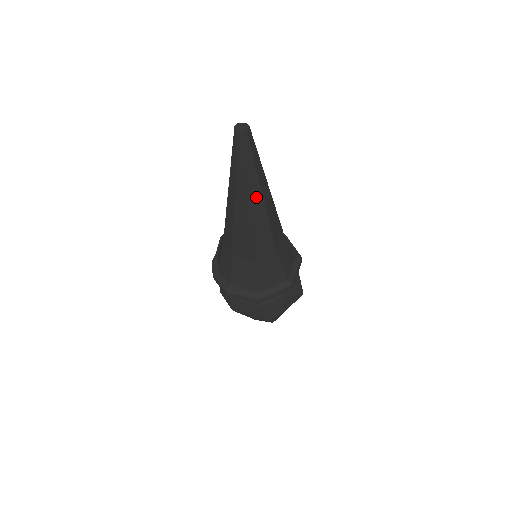
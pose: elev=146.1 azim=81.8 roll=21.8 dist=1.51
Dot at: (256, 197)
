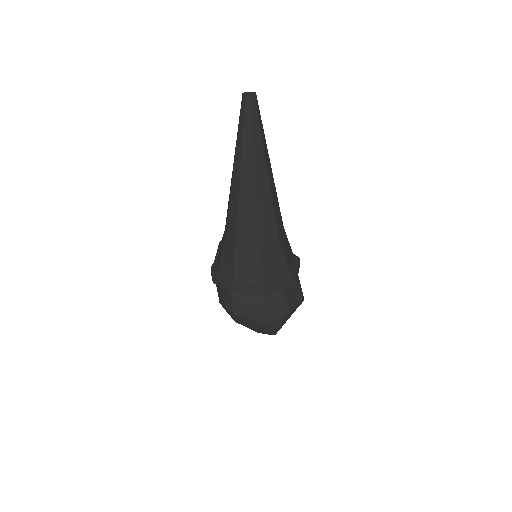
Dot at: (261, 167)
